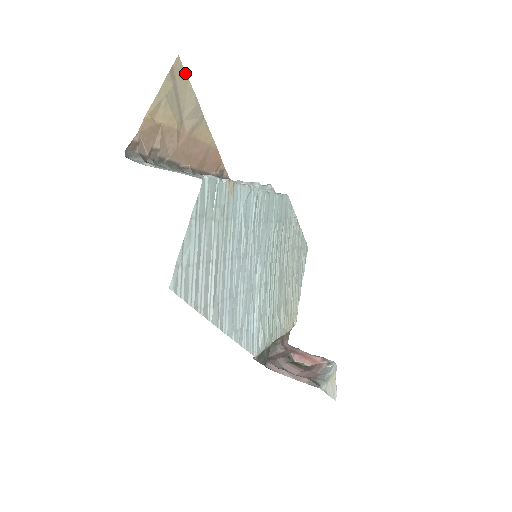
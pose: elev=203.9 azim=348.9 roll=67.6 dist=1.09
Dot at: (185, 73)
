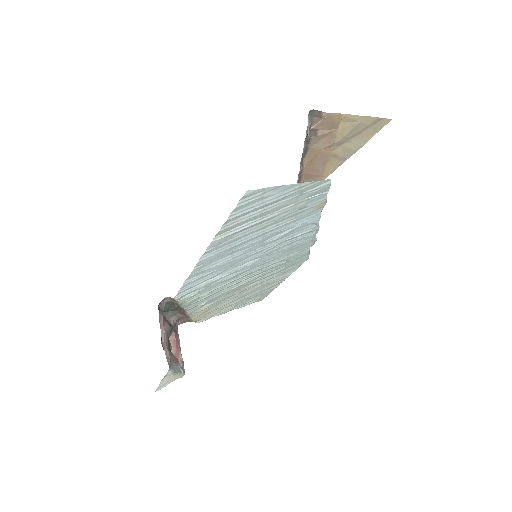
Dot at: (379, 130)
